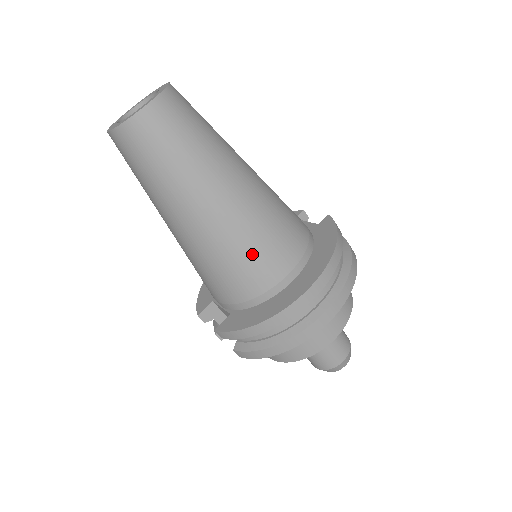
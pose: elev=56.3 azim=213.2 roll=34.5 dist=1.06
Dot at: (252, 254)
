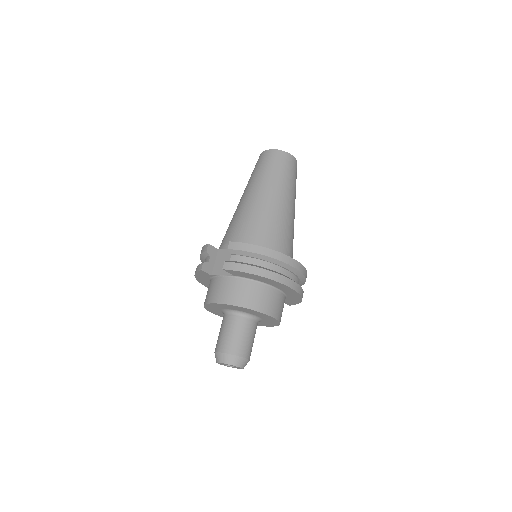
Dot at: (280, 231)
